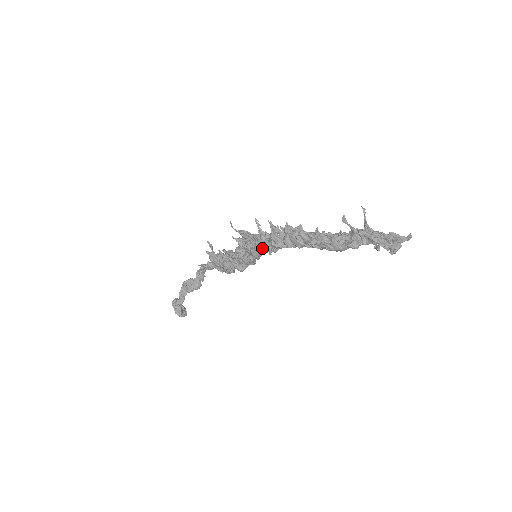
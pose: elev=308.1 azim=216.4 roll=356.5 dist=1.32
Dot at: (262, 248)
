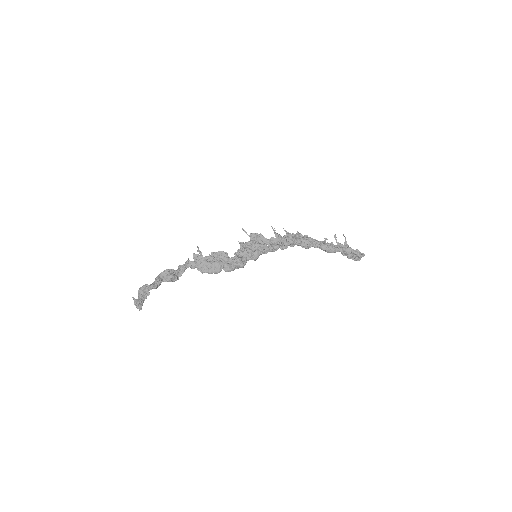
Dot at: (273, 245)
